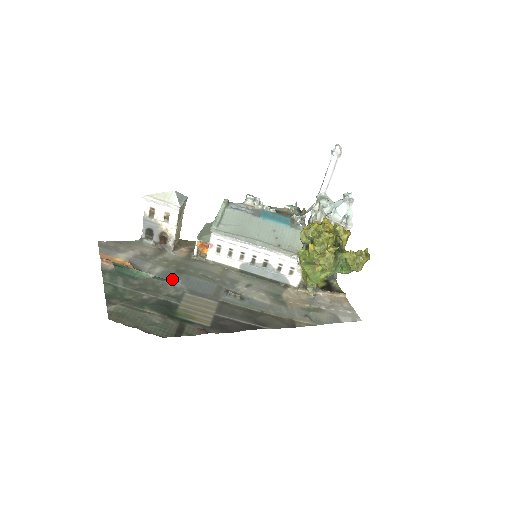
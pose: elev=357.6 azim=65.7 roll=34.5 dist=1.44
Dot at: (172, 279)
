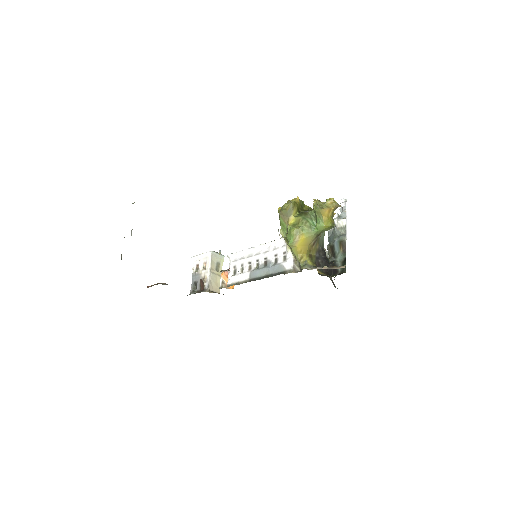
Dot at: occluded
